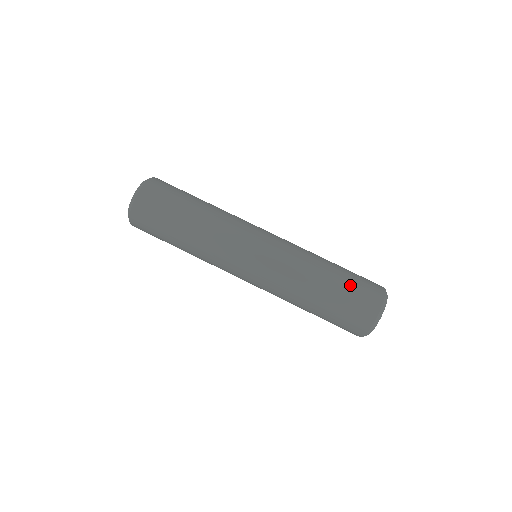
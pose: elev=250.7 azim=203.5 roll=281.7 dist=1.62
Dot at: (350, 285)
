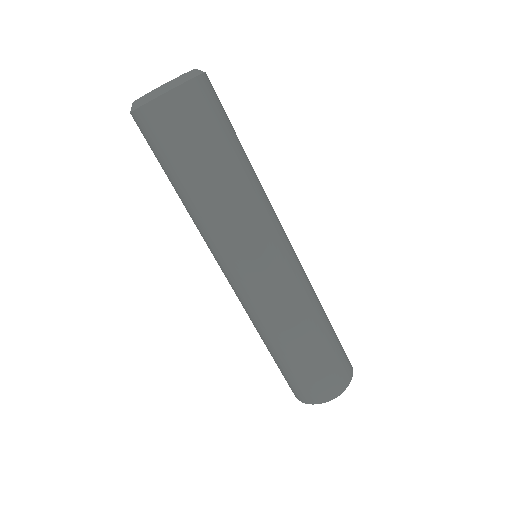
Dot at: (334, 351)
